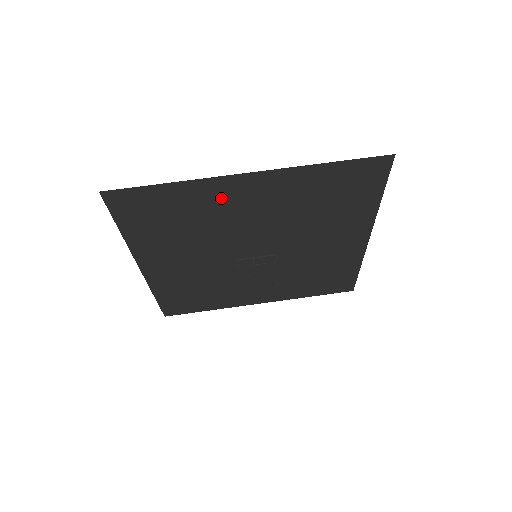
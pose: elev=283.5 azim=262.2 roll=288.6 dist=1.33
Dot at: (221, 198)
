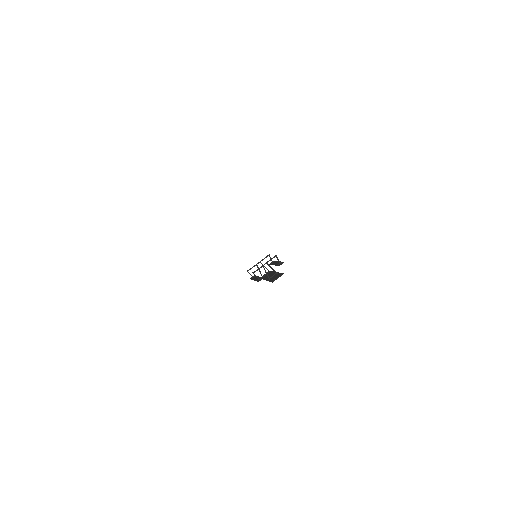
Dot at: occluded
